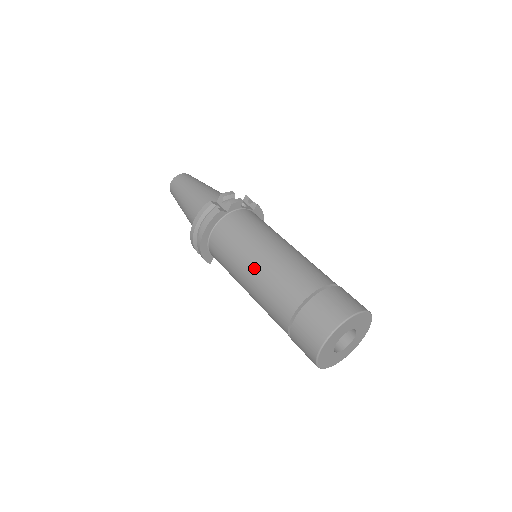
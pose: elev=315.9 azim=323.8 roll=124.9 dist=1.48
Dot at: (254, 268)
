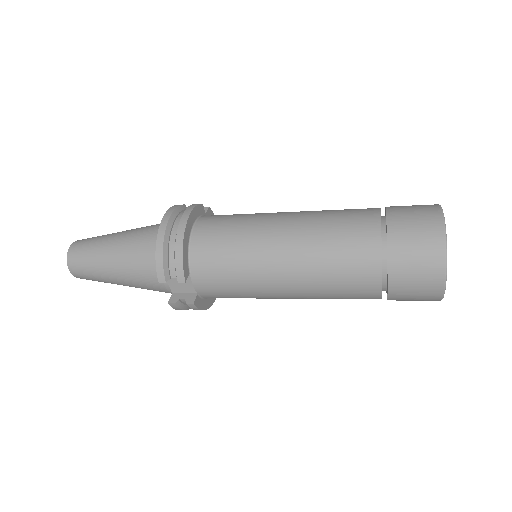
Dot at: (290, 217)
